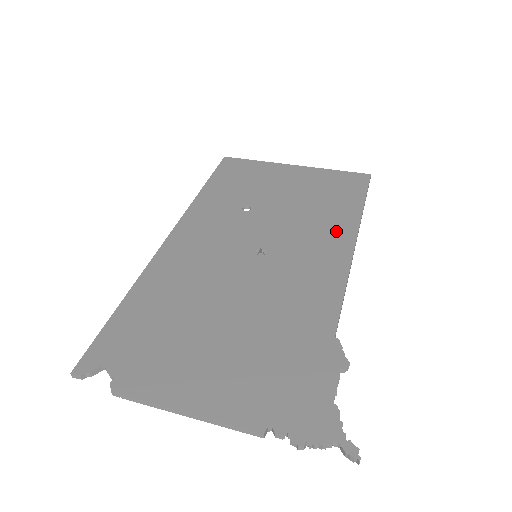
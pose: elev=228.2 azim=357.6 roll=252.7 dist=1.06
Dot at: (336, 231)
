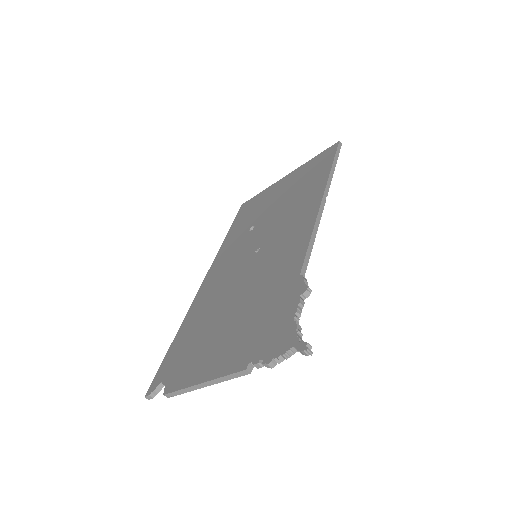
Dot at: (309, 201)
